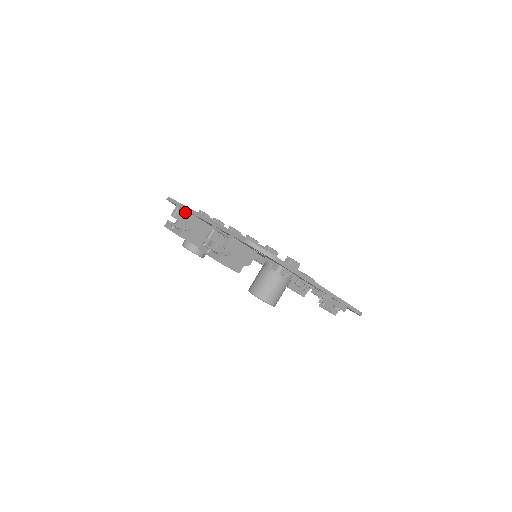
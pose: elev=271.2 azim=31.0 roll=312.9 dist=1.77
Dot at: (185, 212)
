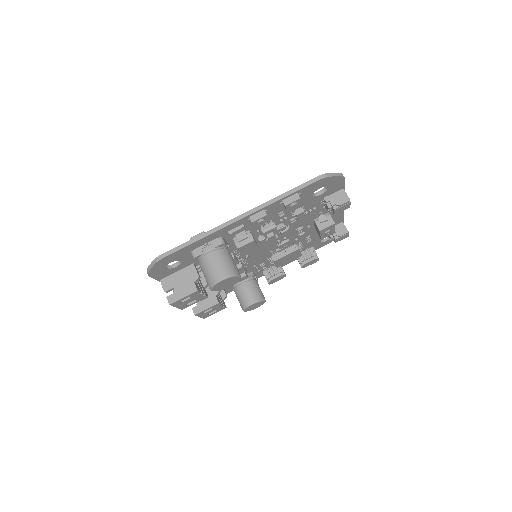
Dot at: occluded
